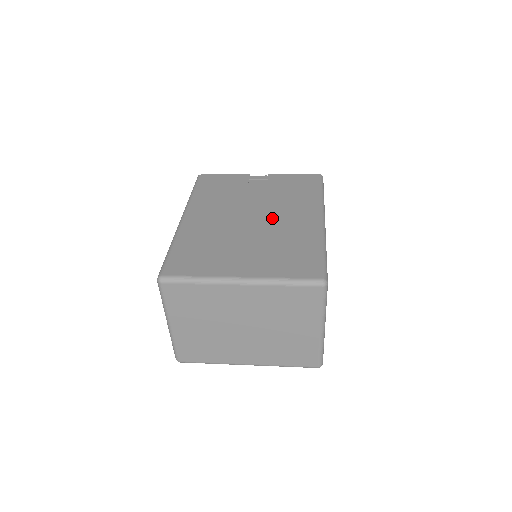
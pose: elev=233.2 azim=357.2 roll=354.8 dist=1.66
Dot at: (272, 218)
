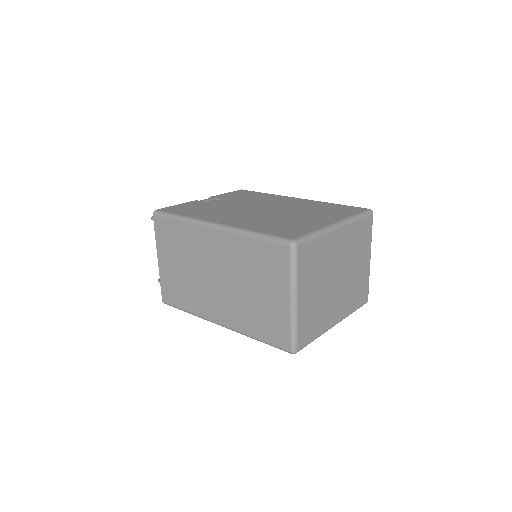
Dot at: (274, 205)
